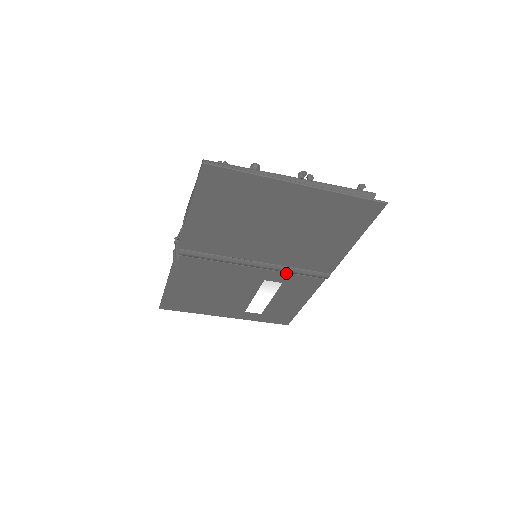
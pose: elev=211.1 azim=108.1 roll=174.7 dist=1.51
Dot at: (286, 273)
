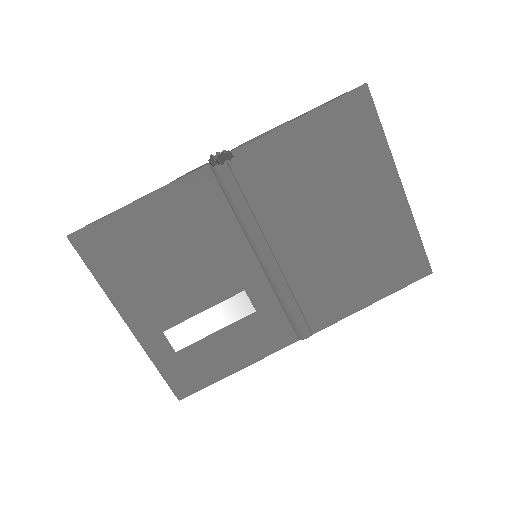
Dot at: (275, 297)
